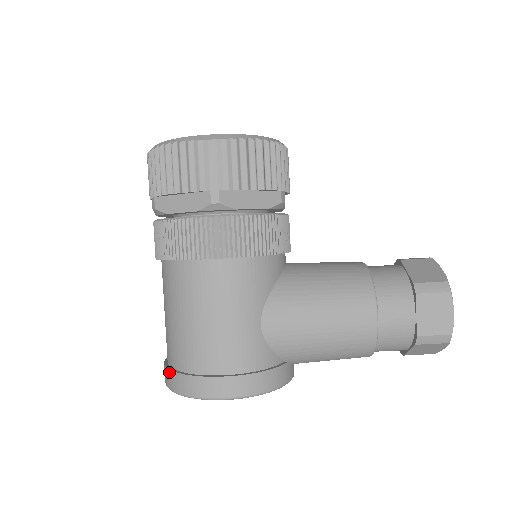
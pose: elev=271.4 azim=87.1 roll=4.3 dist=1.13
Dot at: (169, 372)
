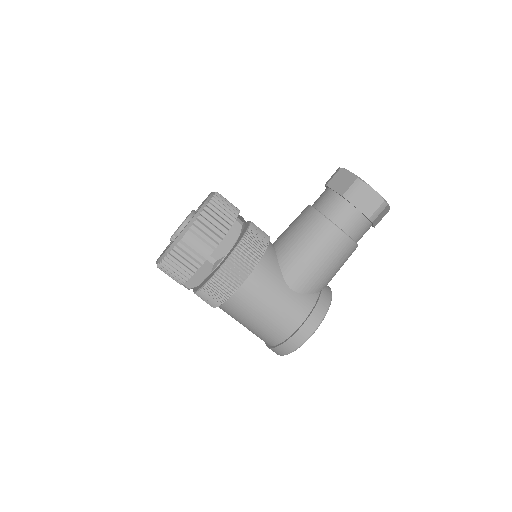
Dot at: (273, 349)
